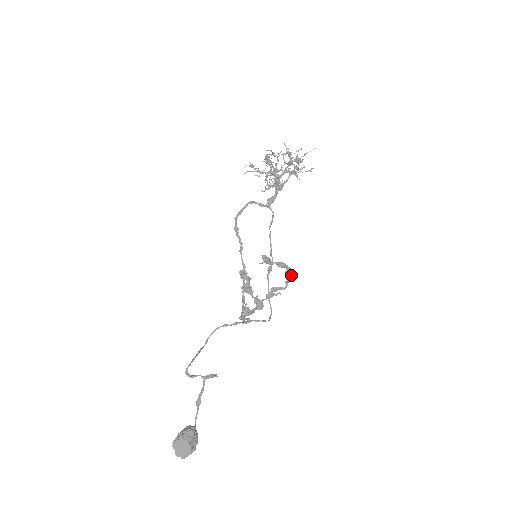
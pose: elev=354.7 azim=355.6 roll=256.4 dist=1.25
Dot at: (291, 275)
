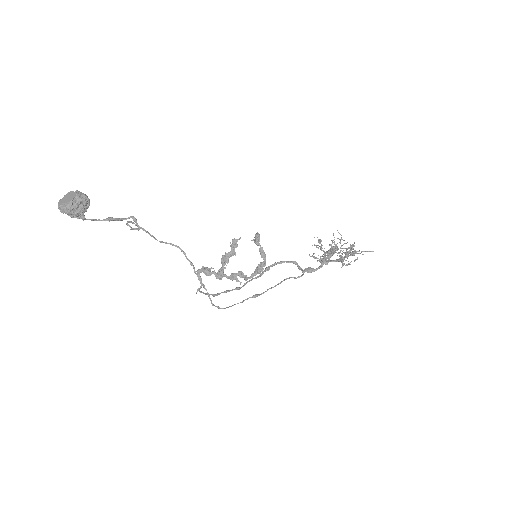
Dot at: (261, 267)
